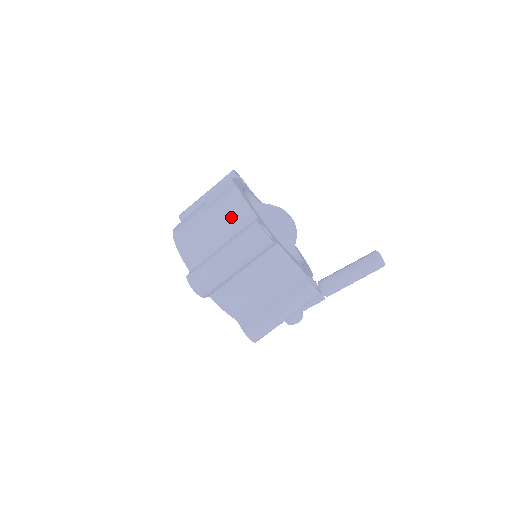
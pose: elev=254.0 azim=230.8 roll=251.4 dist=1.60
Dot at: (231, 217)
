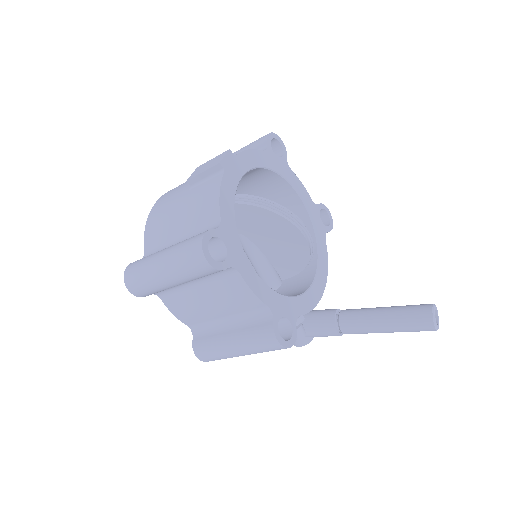
Dot at: (198, 210)
